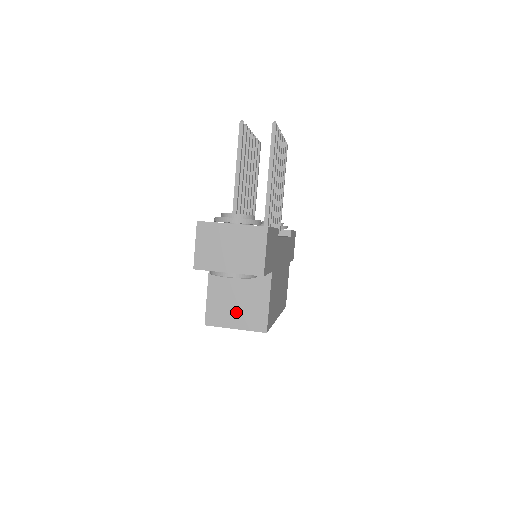
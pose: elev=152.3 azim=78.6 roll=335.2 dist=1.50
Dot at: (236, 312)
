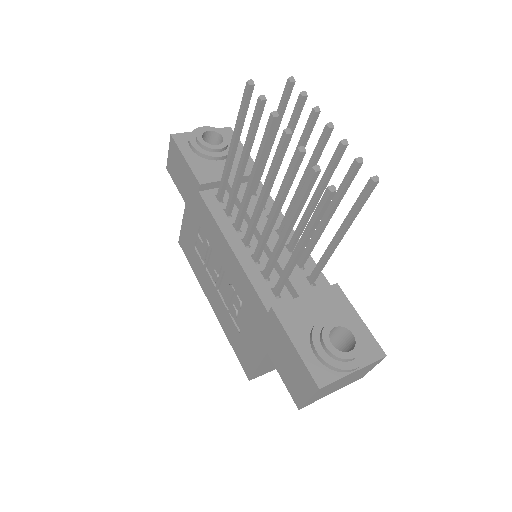
Dot at: occluded
